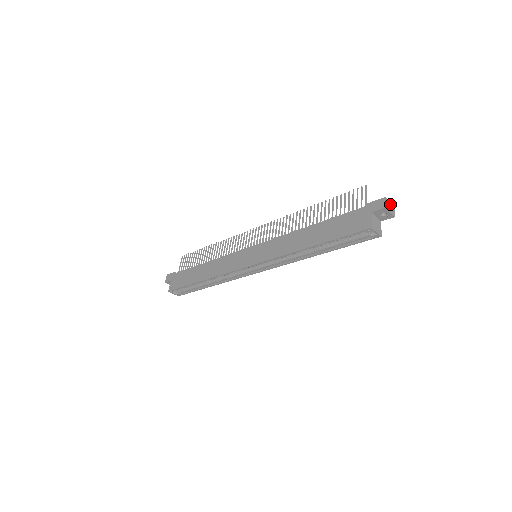
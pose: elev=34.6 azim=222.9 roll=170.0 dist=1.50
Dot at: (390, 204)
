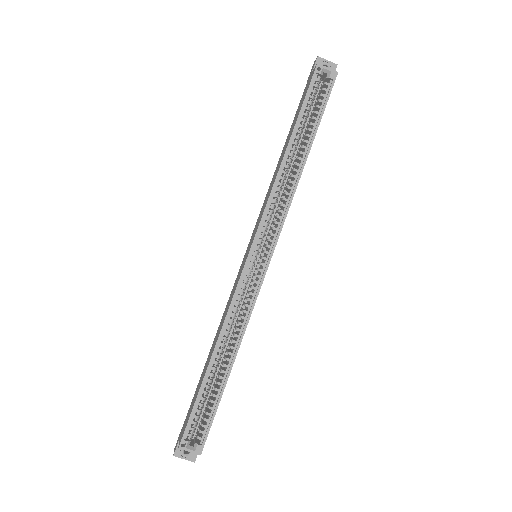
Dot at: occluded
